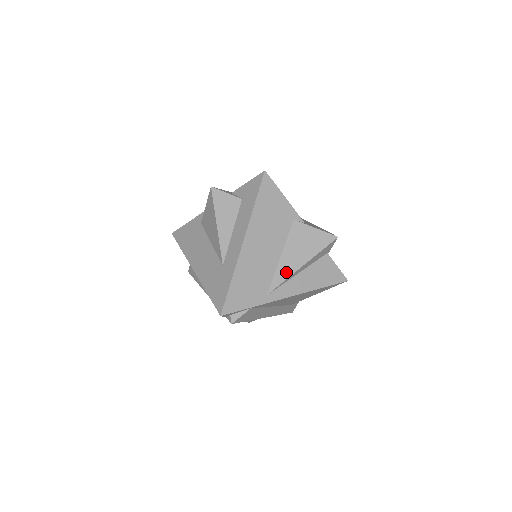
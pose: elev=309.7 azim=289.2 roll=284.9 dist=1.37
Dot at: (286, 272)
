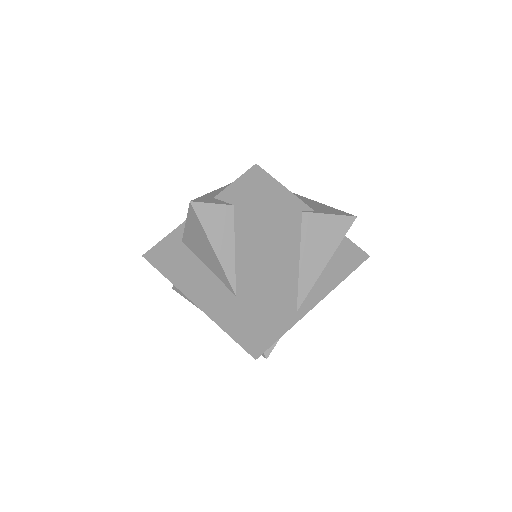
Dot at: (310, 278)
